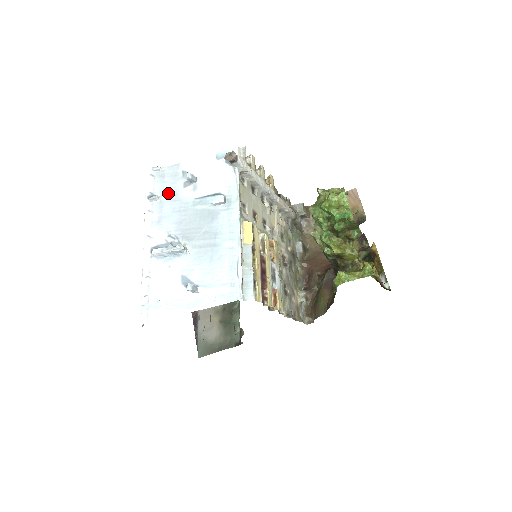
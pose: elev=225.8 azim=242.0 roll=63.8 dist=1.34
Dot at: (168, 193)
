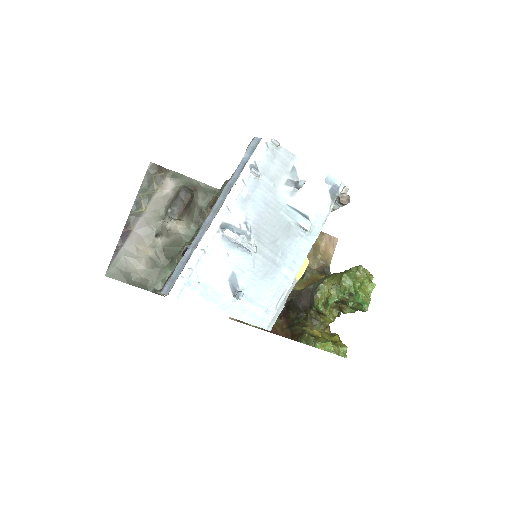
Dot at: (269, 177)
